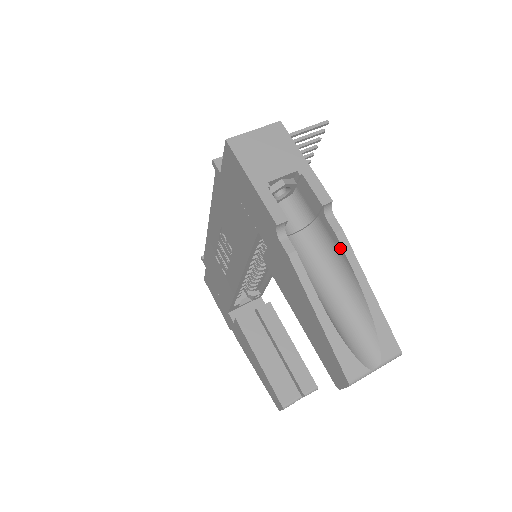
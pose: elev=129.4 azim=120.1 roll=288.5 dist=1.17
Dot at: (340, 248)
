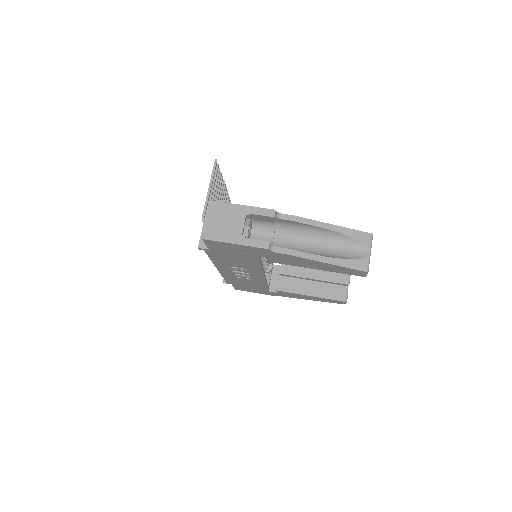
Dot at: (301, 224)
